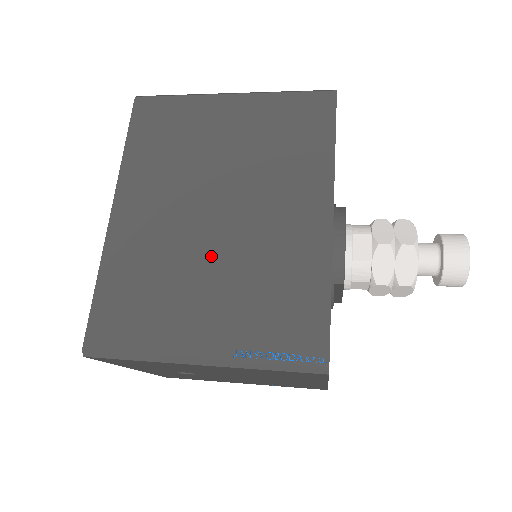
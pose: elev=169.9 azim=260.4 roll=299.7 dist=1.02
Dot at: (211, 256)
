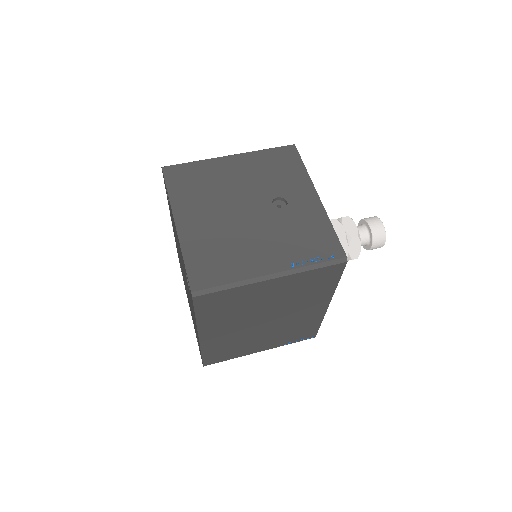
Dot at: (263, 332)
